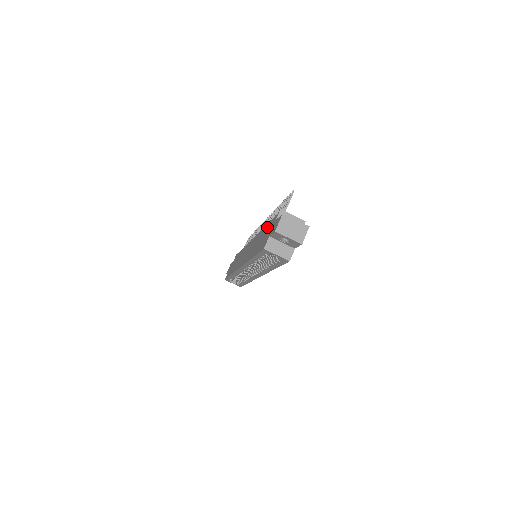
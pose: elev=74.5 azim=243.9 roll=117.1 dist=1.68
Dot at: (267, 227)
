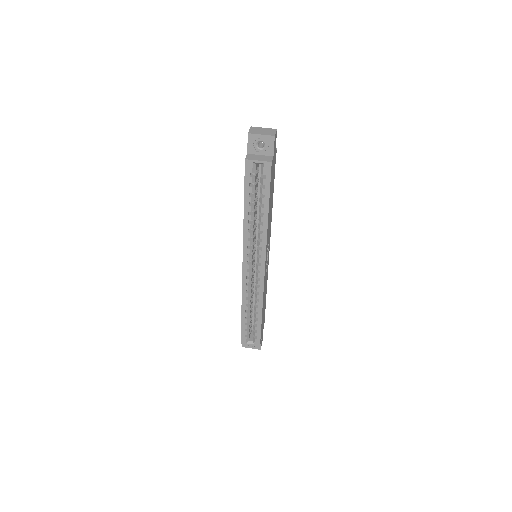
Dot at: occluded
